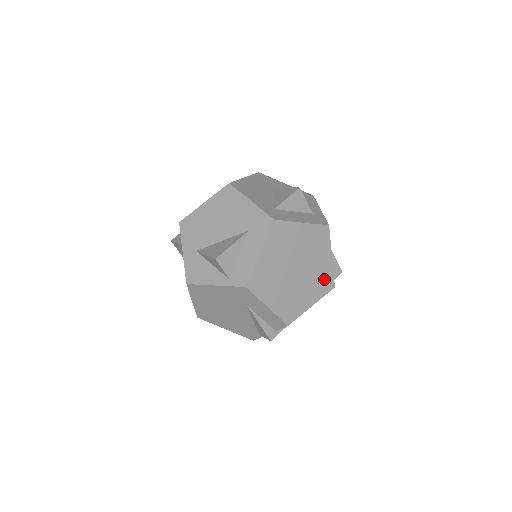
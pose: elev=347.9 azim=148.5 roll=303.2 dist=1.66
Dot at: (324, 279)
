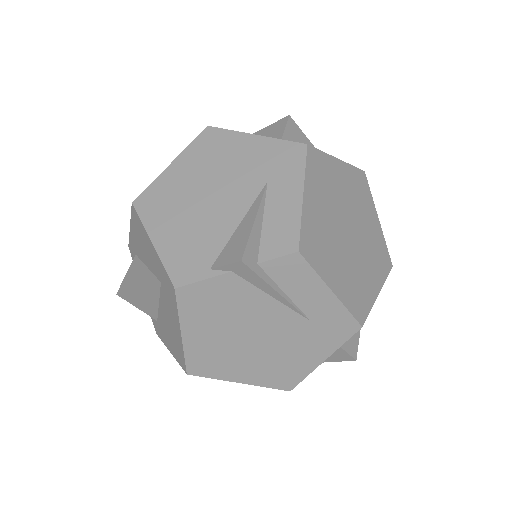
Dot at: (360, 296)
